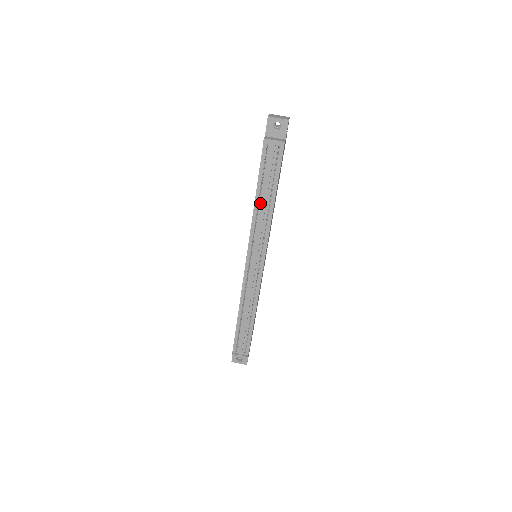
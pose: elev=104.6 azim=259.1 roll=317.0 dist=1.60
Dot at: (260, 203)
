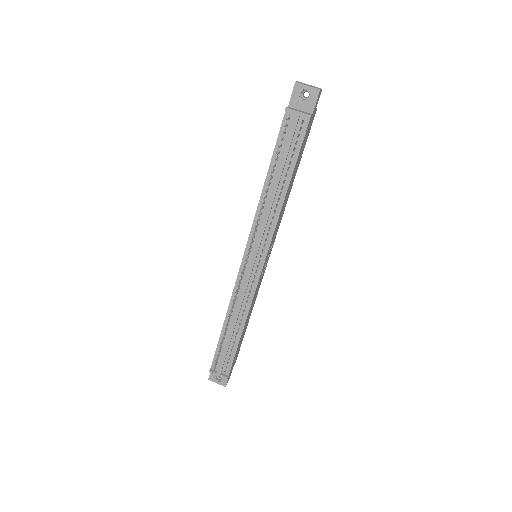
Dot at: (270, 189)
